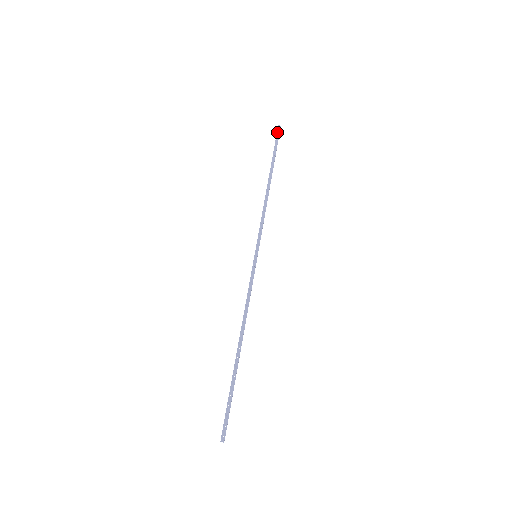
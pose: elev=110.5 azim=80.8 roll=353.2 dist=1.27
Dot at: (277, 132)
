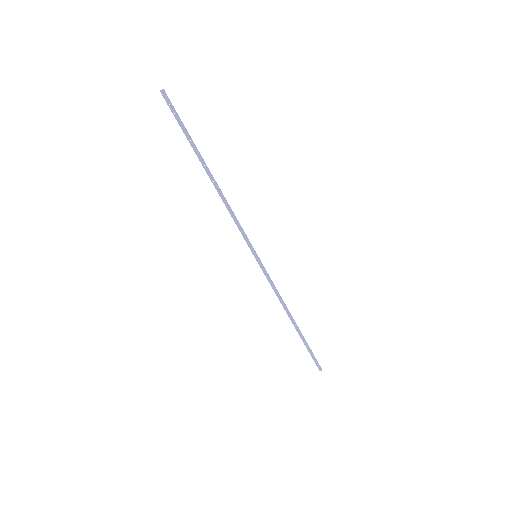
Dot at: (167, 104)
